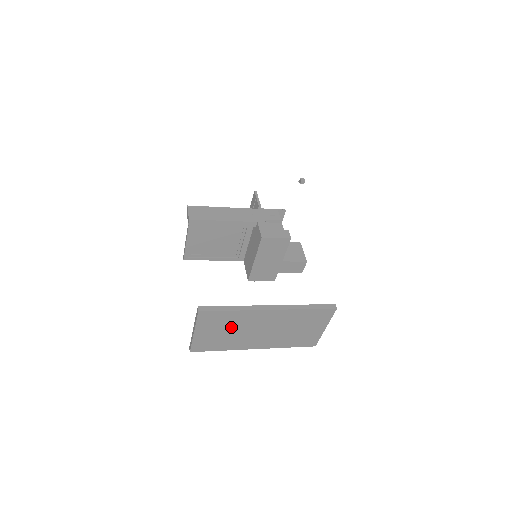
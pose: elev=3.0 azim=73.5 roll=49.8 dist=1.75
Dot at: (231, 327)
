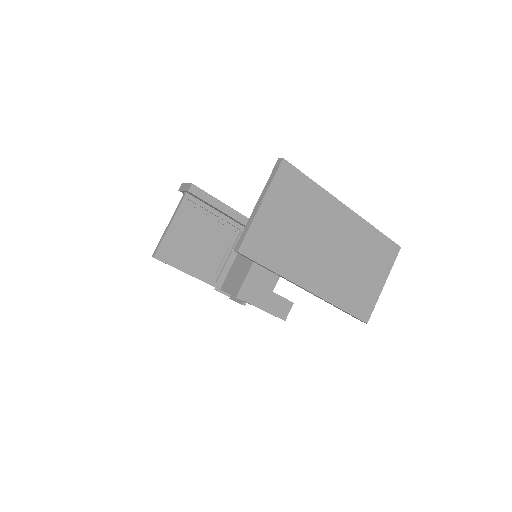
Dot at: (302, 219)
